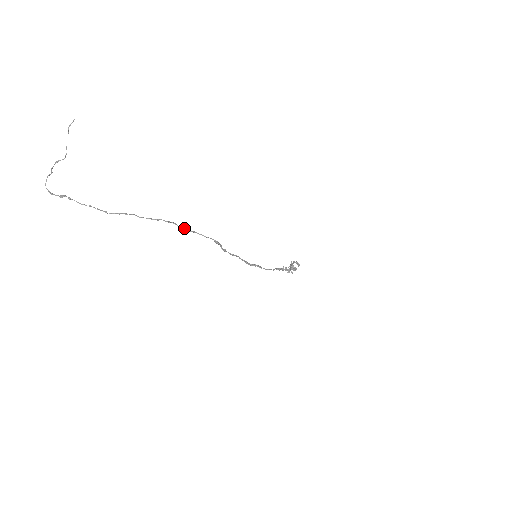
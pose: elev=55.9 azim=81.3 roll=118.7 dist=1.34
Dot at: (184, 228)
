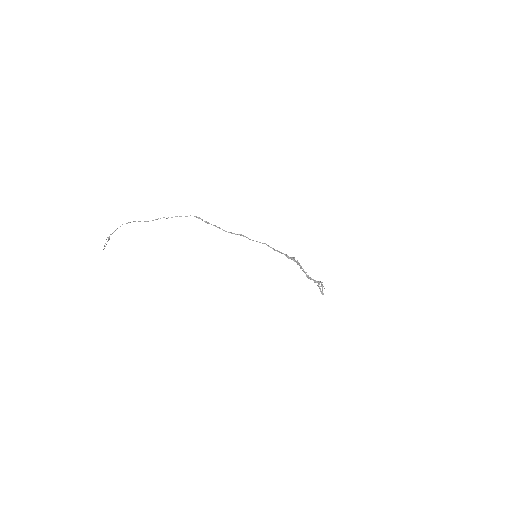
Dot at: occluded
